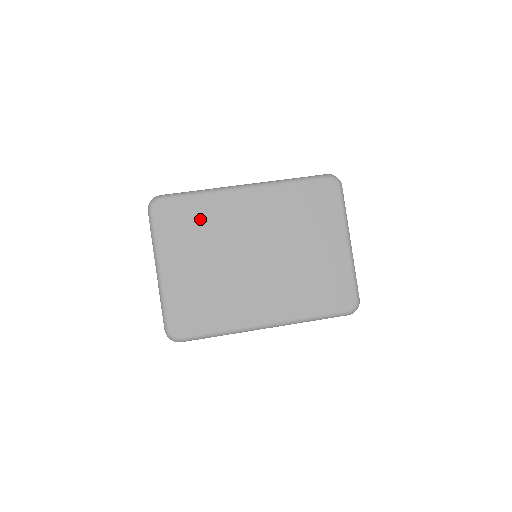
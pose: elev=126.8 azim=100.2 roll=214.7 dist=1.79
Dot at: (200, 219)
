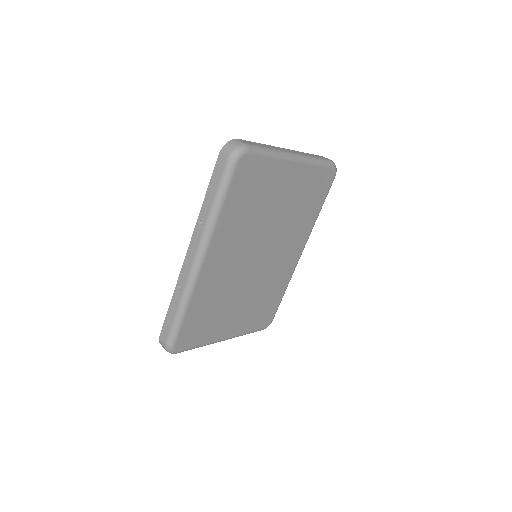
Dot at: (207, 309)
